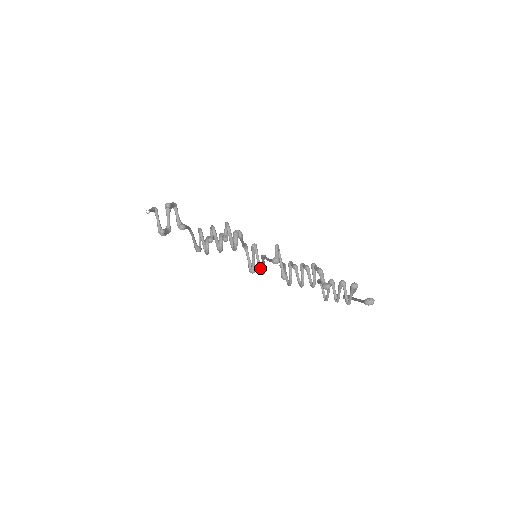
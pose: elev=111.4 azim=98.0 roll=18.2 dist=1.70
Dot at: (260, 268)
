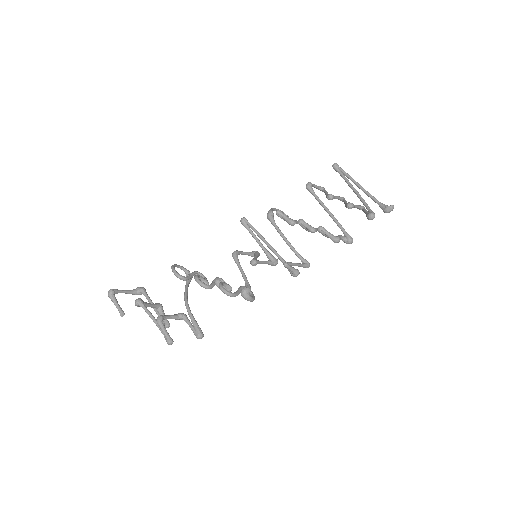
Dot at: (272, 265)
